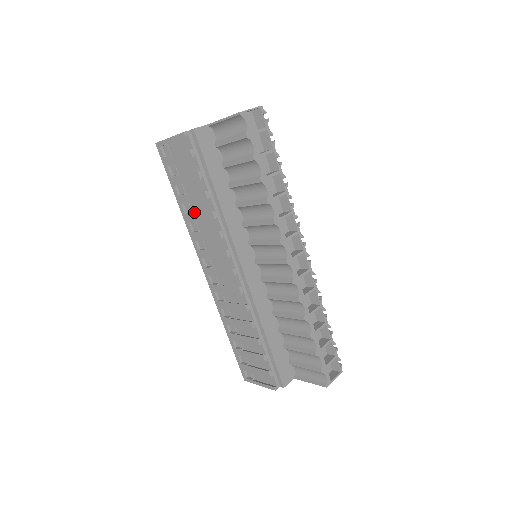
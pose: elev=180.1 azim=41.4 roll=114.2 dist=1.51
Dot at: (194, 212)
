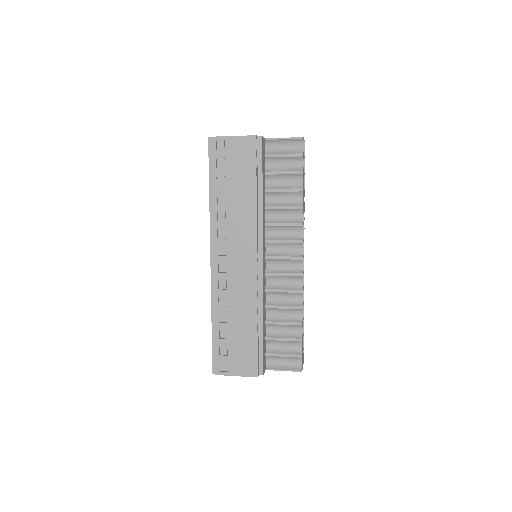
Dot at: (227, 203)
